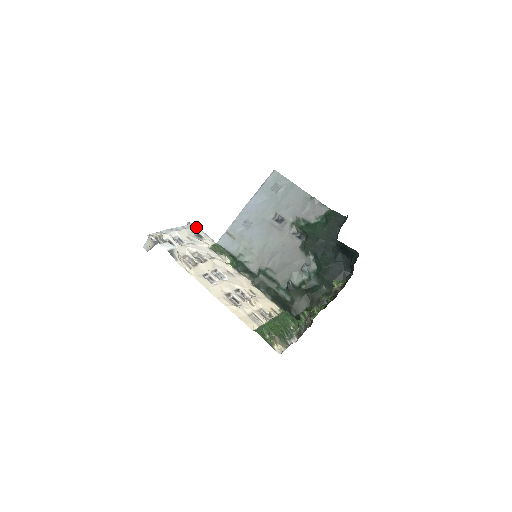
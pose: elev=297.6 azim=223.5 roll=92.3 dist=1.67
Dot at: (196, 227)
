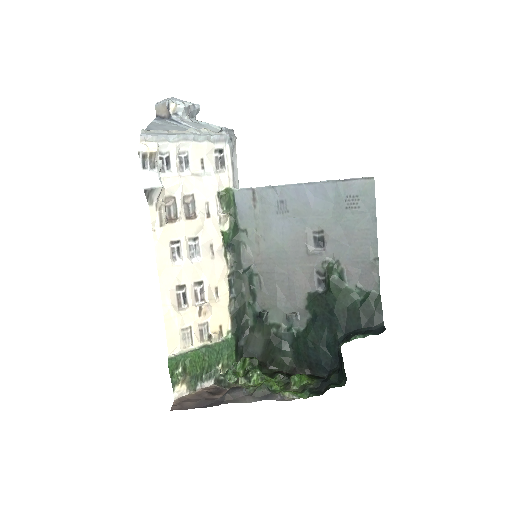
Dot at: (229, 143)
